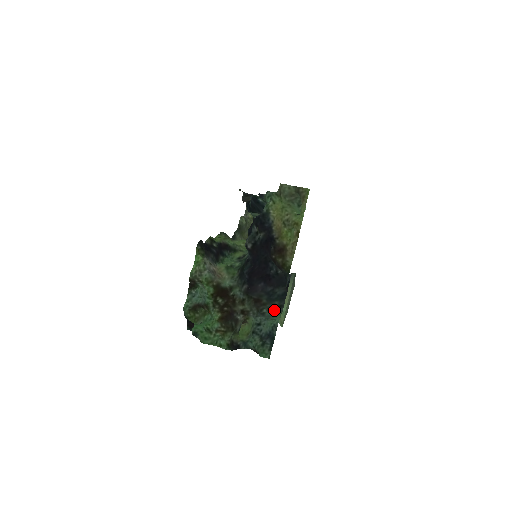
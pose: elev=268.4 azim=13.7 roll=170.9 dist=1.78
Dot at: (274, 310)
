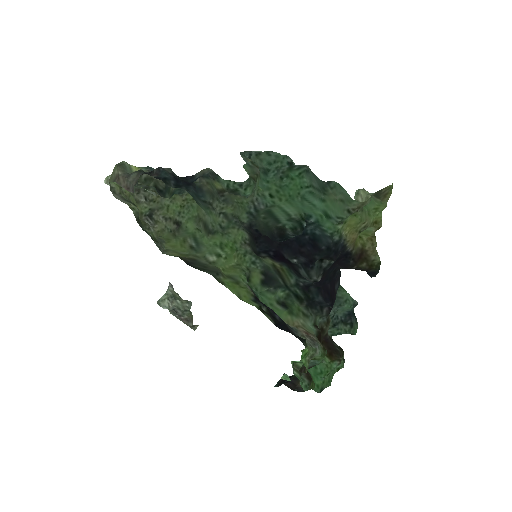
Dot at: occluded
